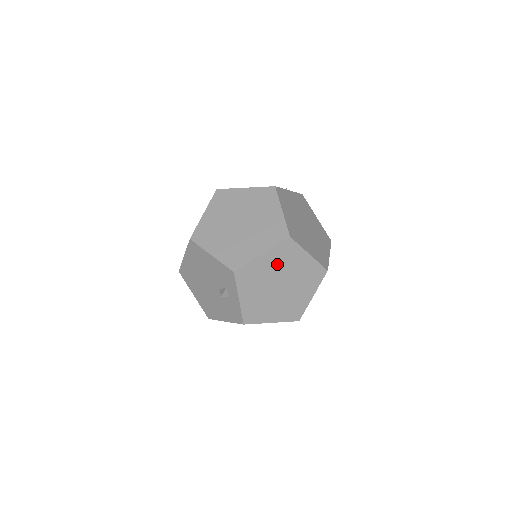
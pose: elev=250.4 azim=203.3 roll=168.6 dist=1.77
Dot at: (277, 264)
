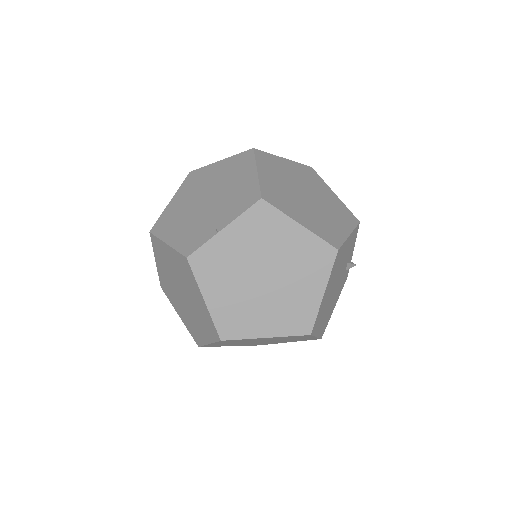
Dot at: (236, 342)
